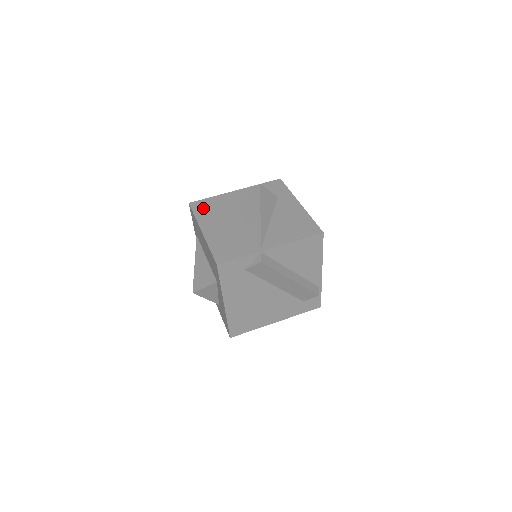
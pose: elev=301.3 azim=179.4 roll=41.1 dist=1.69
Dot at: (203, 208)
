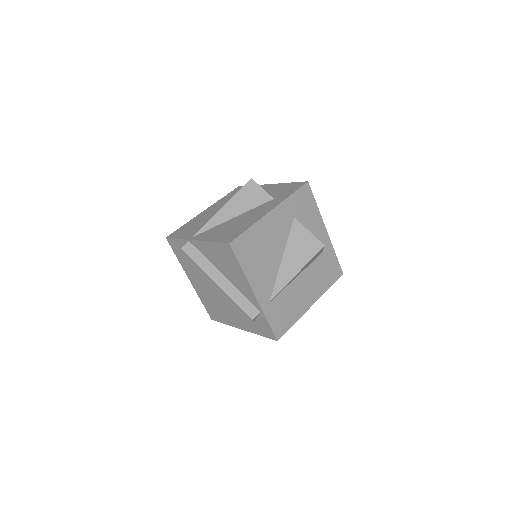
Dot at: (234, 193)
